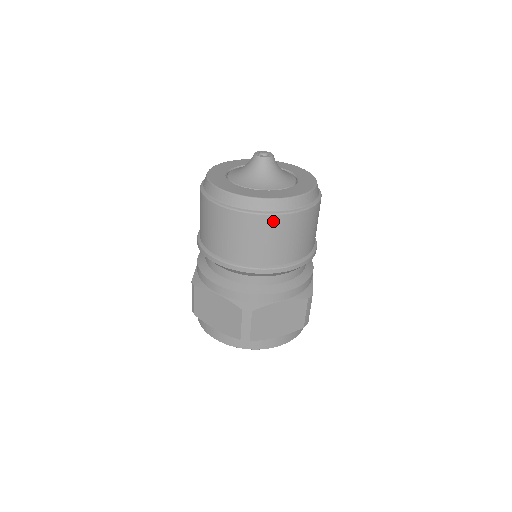
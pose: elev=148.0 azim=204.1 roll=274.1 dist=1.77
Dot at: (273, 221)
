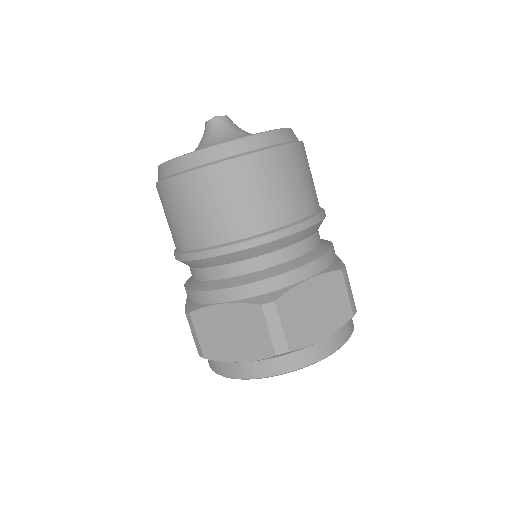
Dot at: (174, 187)
